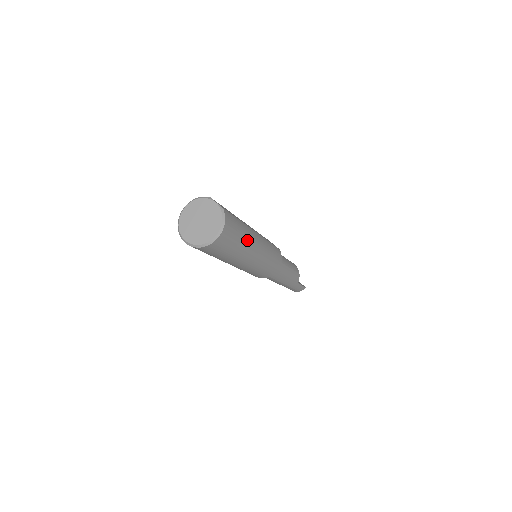
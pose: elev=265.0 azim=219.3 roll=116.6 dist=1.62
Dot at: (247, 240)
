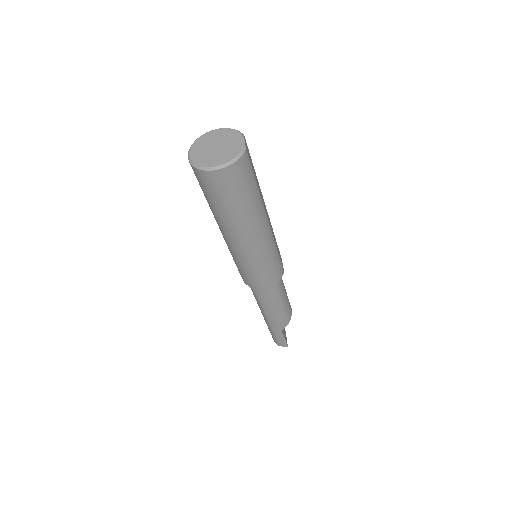
Dot at: (250, 212)
